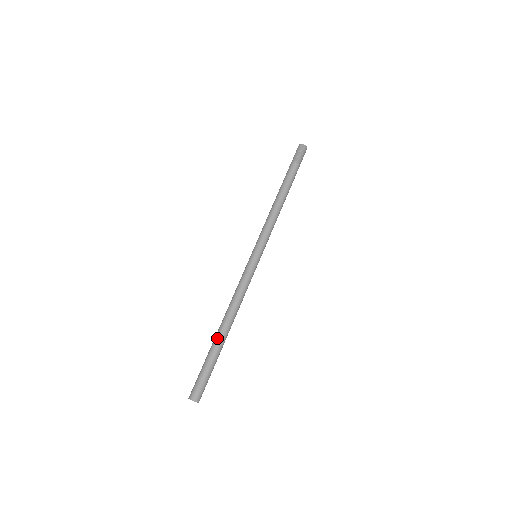
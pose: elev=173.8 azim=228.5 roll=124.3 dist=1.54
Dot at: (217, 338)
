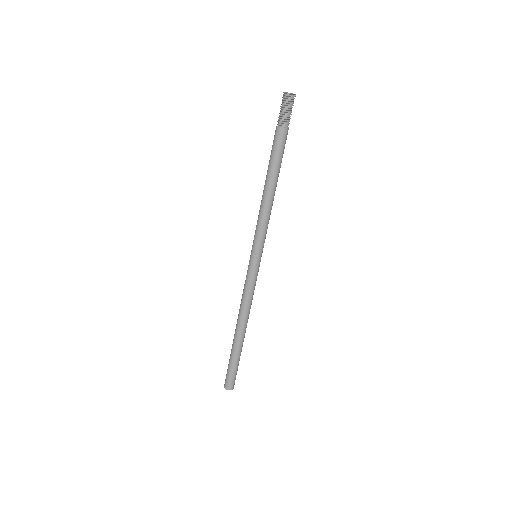
Dot at: (237, 343)
